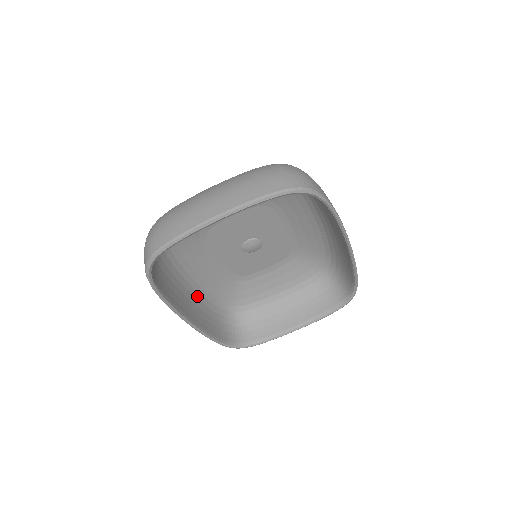
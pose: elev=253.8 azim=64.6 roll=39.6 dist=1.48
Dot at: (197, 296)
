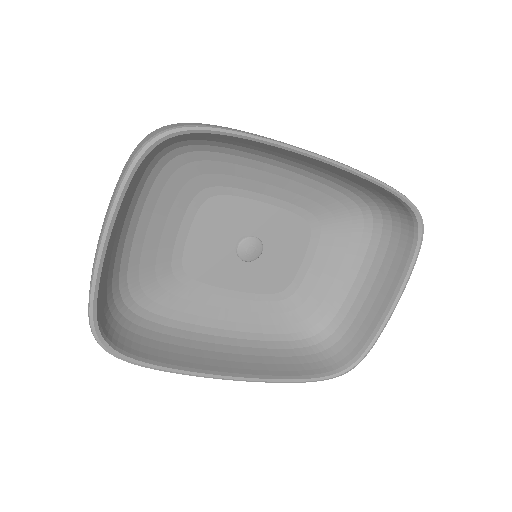
Dot at: (243, 344)
